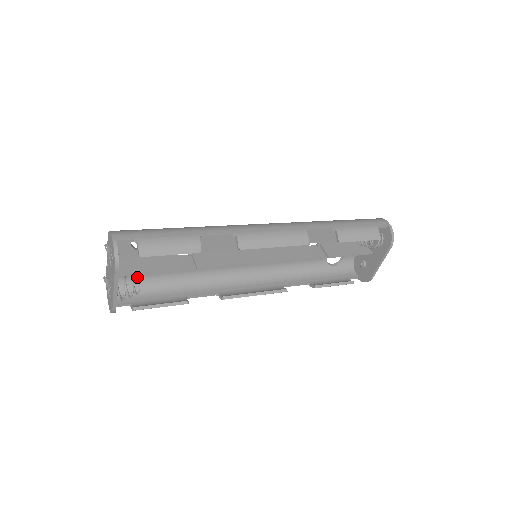
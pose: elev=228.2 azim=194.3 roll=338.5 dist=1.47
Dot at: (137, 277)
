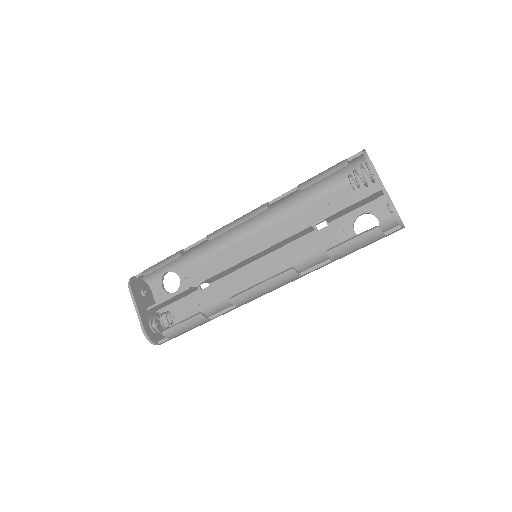
Dot at: occluded
